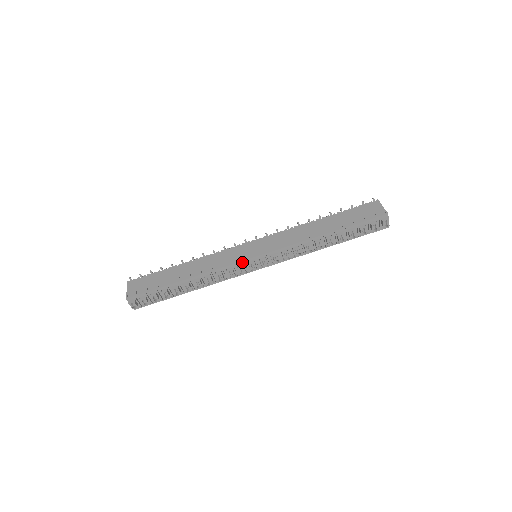
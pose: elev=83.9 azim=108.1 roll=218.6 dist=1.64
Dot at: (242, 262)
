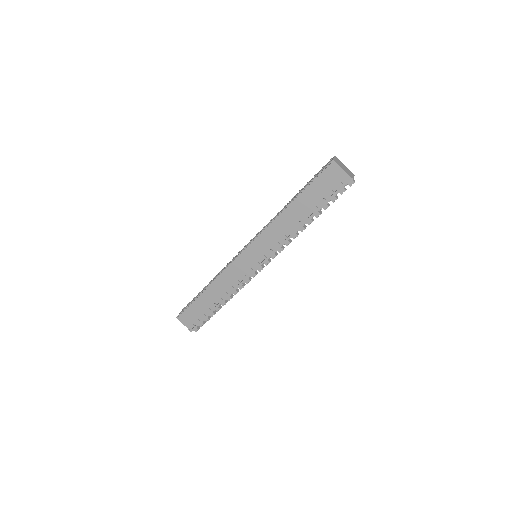
Dot at: (252, 273)
